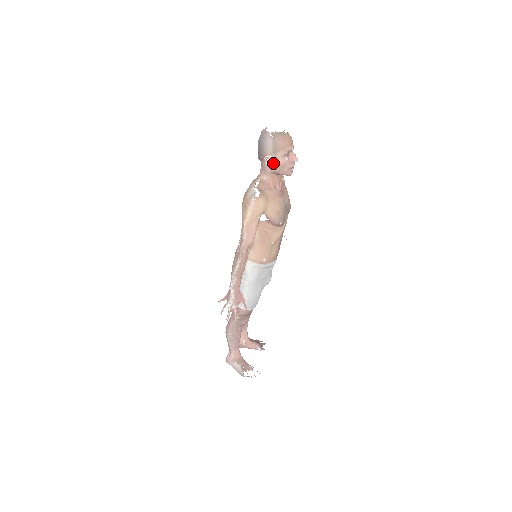
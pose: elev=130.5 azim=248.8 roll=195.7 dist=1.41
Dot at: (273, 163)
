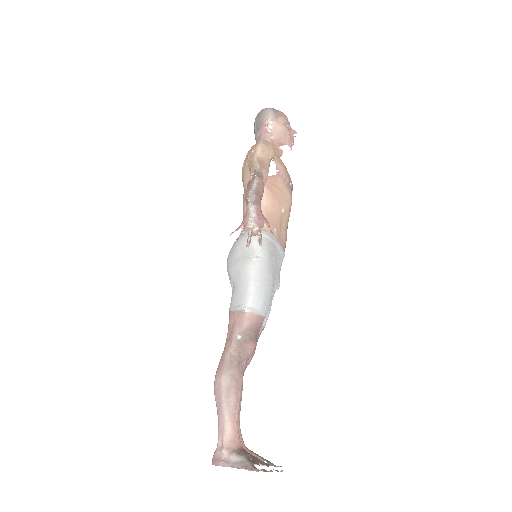
Dot at: (274, 128)
